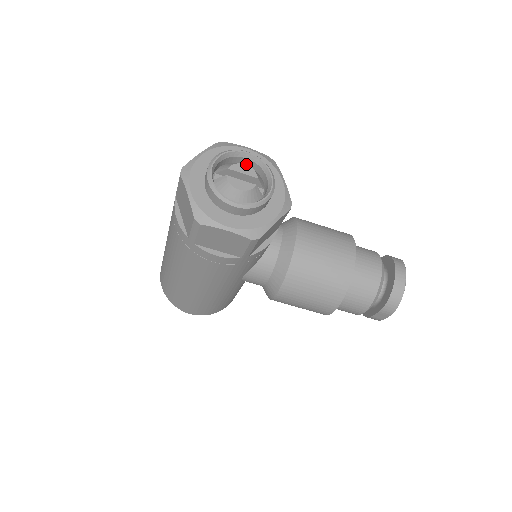
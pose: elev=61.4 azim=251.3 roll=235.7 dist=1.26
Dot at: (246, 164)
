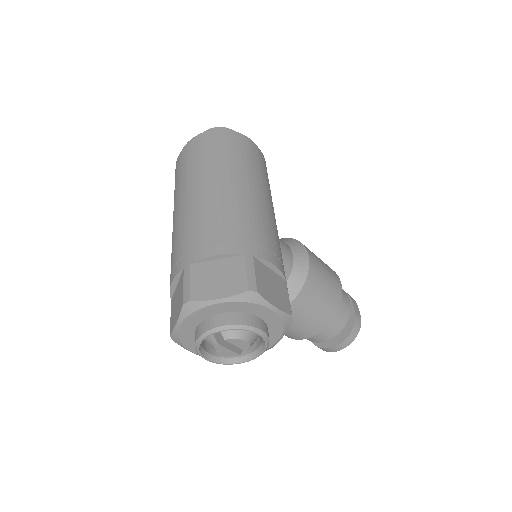
Dot at: occluded
